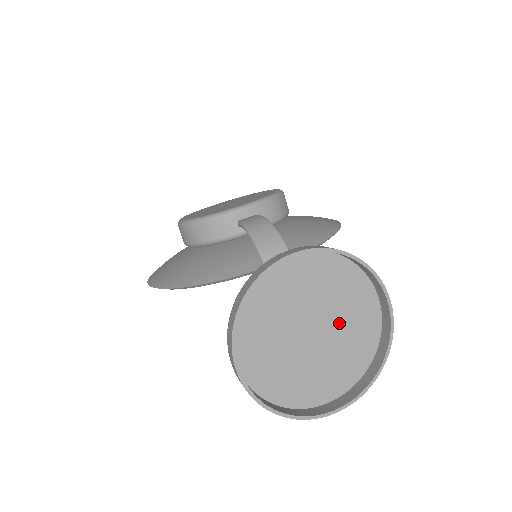
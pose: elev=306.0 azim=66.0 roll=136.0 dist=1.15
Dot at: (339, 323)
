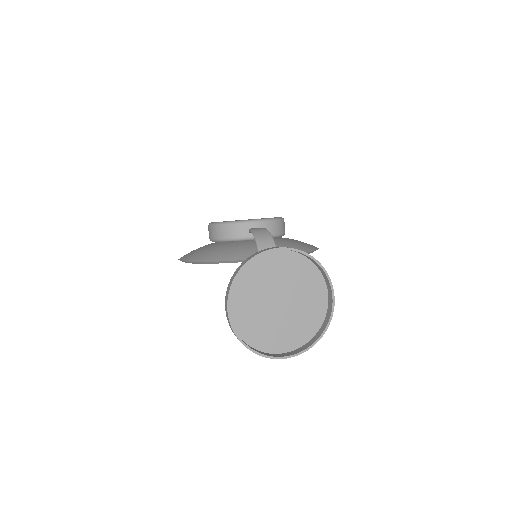
Dot at: (299, 302)
